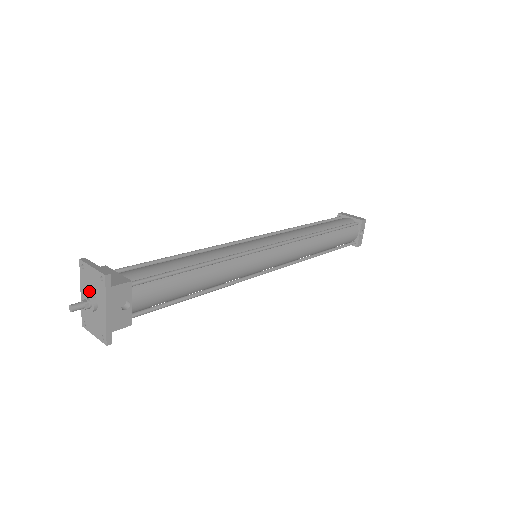
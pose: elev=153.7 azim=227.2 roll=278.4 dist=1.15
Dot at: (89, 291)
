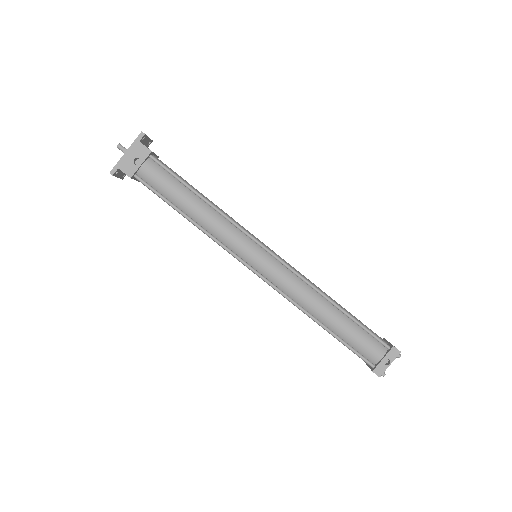
Dot at: occluded
